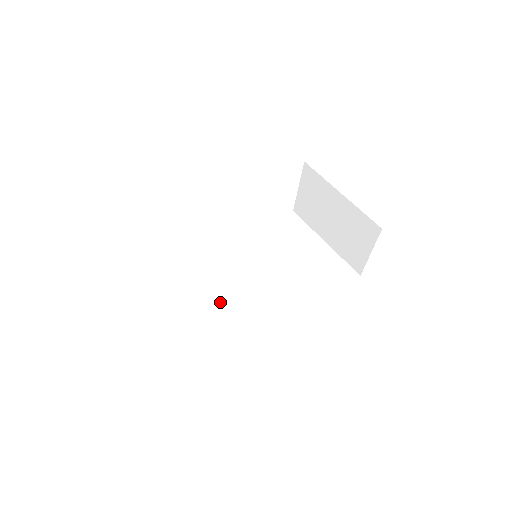
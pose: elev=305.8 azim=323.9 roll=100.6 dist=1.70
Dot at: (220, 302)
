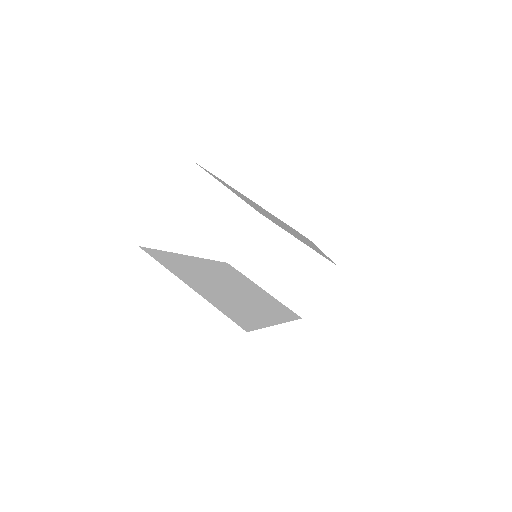
Dot at: (221, 291)
